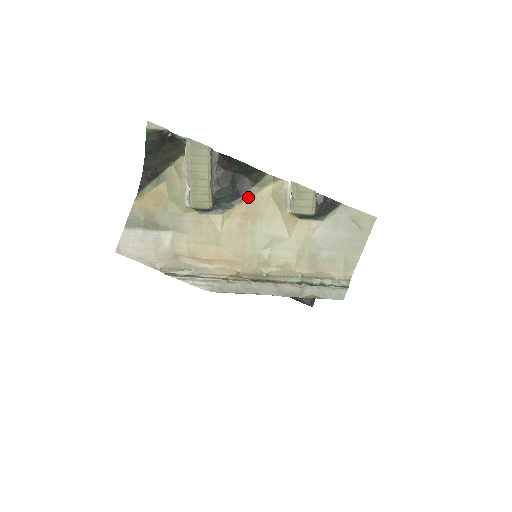
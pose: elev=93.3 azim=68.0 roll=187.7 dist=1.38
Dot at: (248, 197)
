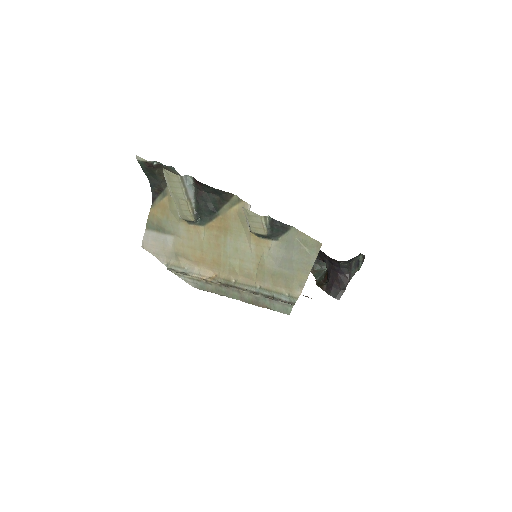
Dot at: (221, 213)
